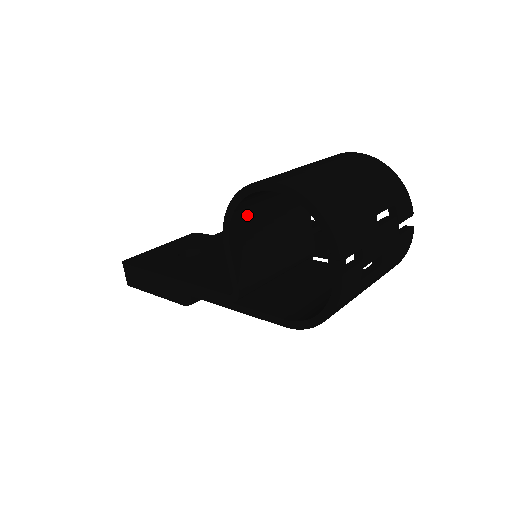
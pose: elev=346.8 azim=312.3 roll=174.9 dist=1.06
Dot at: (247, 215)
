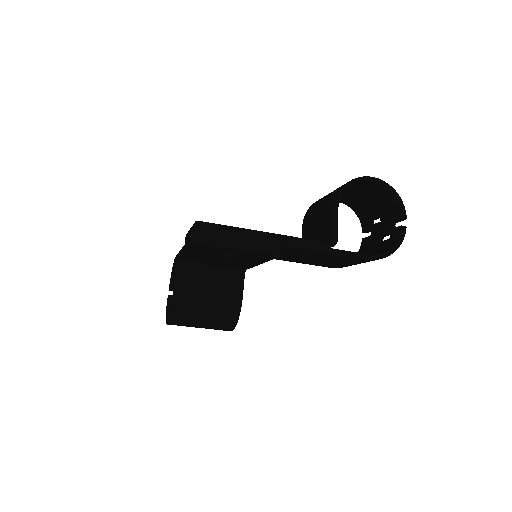
Dot at: occluded
